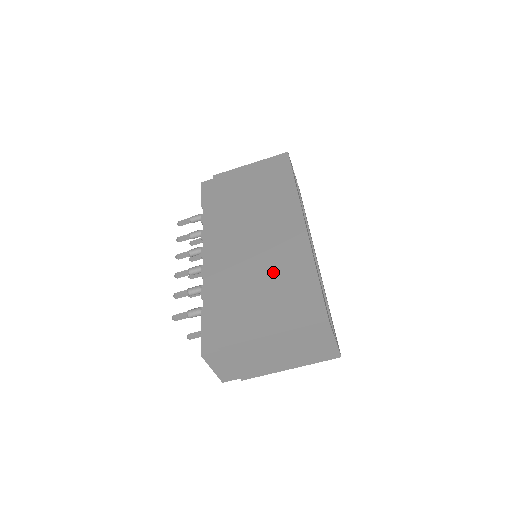
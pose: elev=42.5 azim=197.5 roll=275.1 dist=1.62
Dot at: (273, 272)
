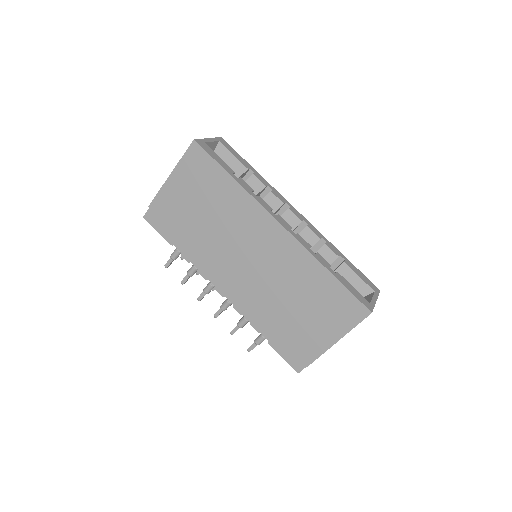
Dot at: (296, 290)
